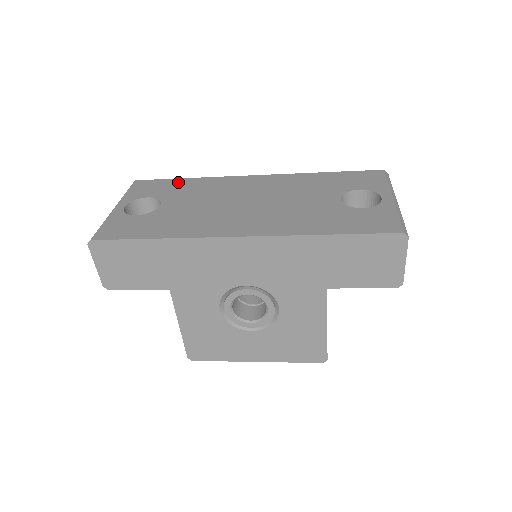
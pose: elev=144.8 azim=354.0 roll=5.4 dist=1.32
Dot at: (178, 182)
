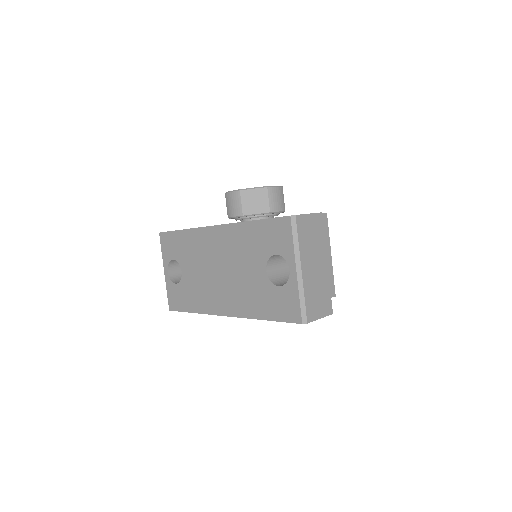
Dot at: (179, 237)
